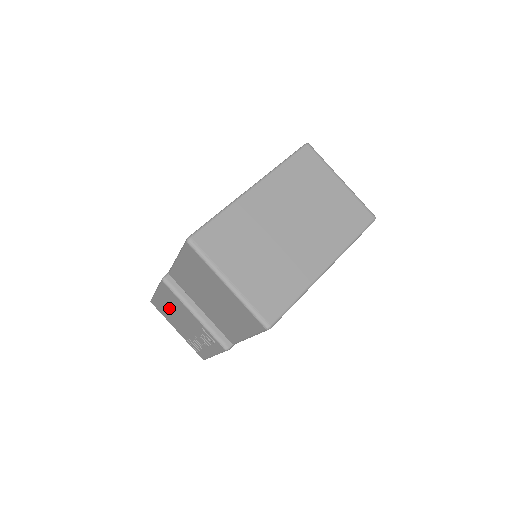
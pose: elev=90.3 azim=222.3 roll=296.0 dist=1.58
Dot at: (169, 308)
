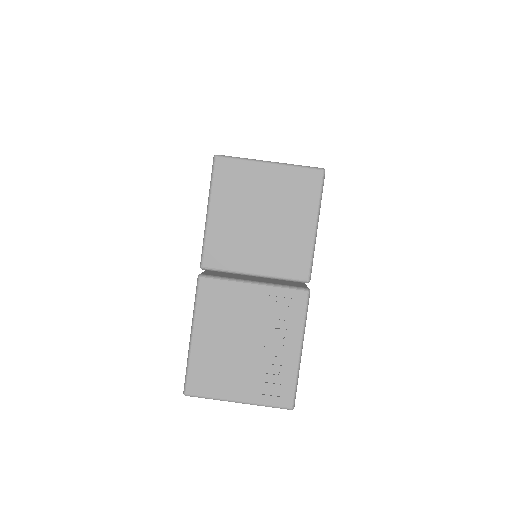
Dot at: (218, 343)
